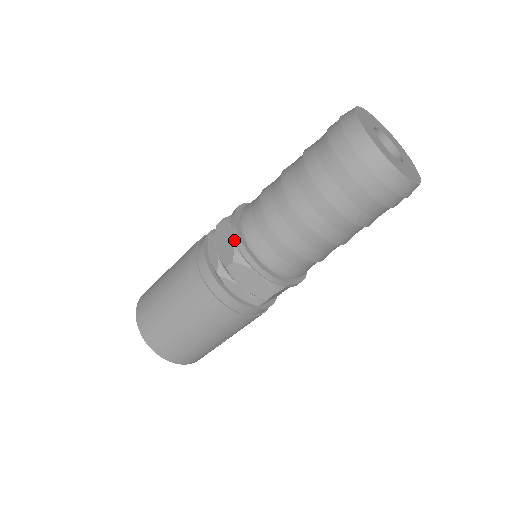
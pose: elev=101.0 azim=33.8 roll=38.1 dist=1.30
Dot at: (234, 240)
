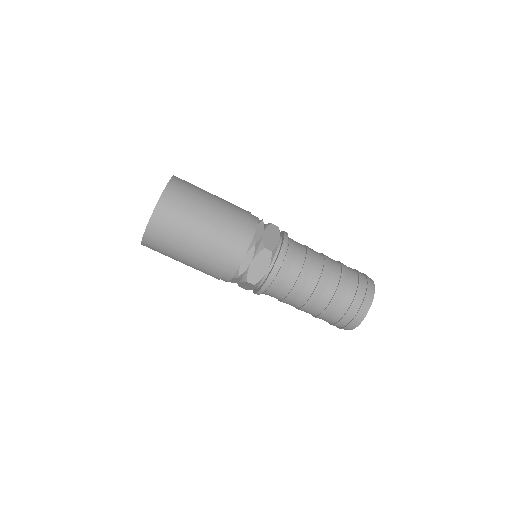
Dot at: (266, 274)
